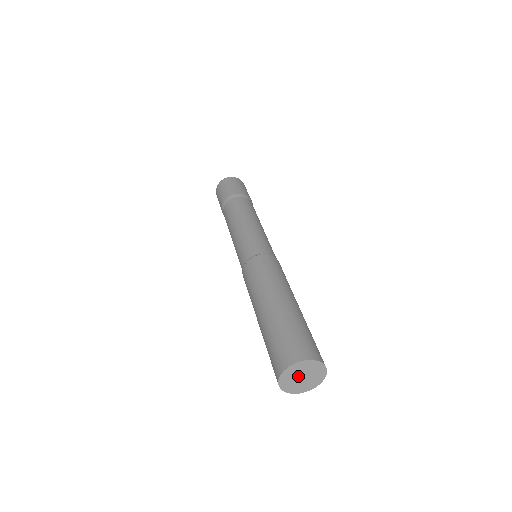
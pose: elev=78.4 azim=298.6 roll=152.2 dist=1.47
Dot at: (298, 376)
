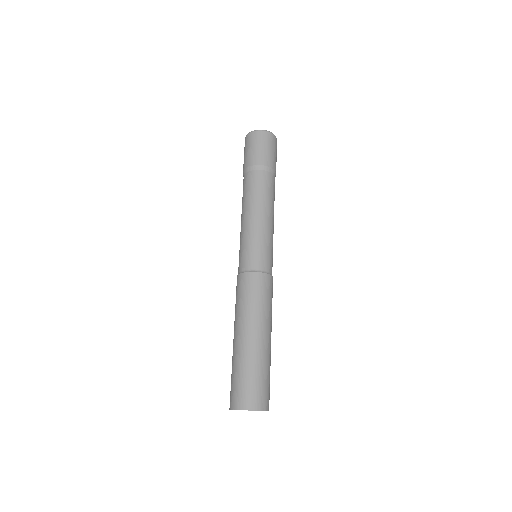
Dot at: occluded
